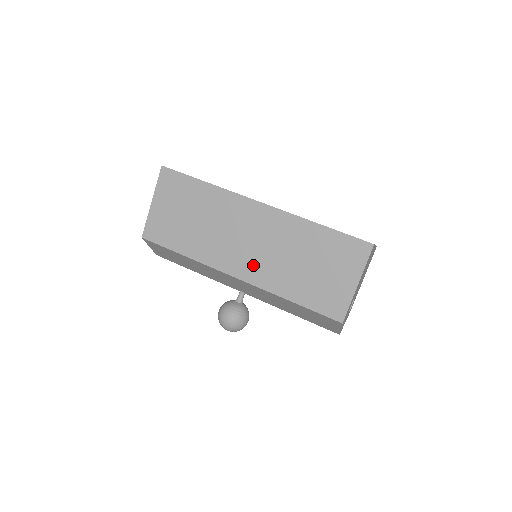
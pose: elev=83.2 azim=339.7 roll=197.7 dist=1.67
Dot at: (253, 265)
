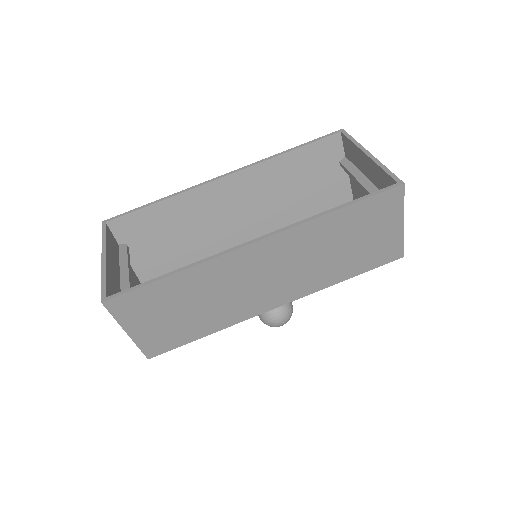
Dot at: (288, 288)
